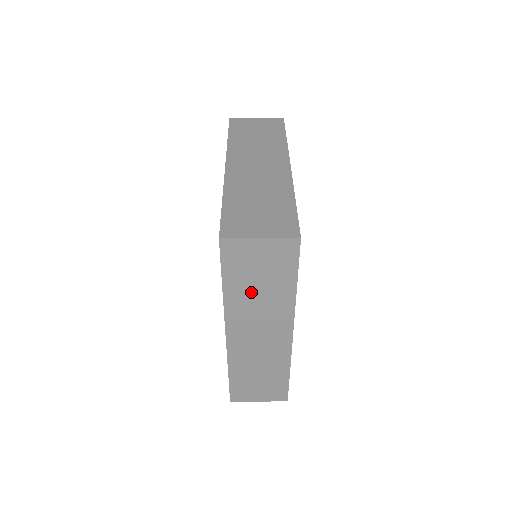
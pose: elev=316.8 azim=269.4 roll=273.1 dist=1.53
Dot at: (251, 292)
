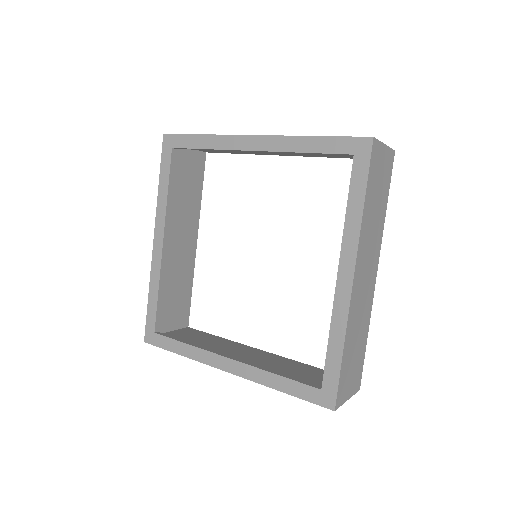
Dot at: (372, 212)
